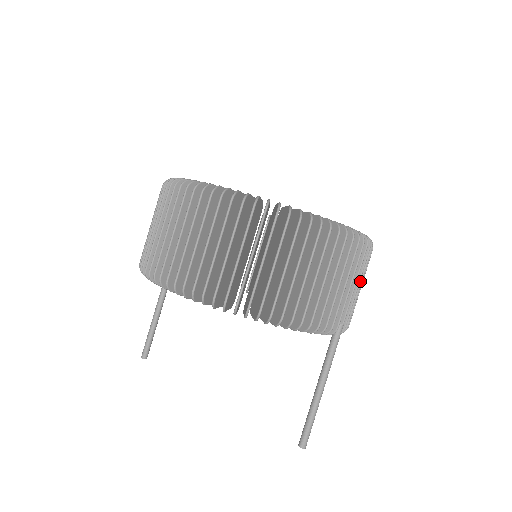
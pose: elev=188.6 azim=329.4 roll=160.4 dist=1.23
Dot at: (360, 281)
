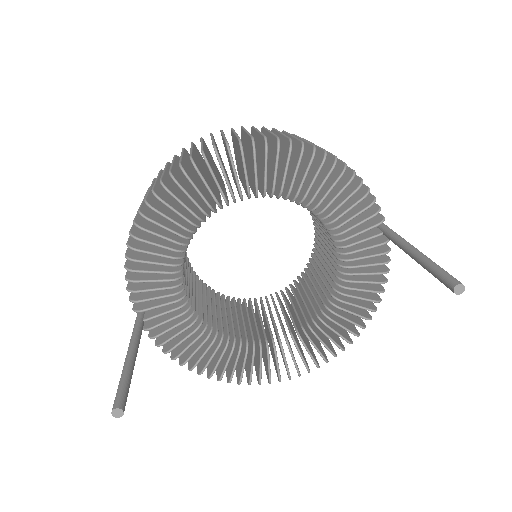
Dot at: occluded
